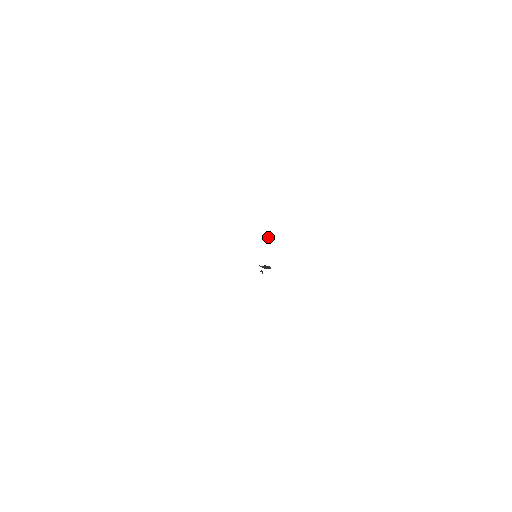
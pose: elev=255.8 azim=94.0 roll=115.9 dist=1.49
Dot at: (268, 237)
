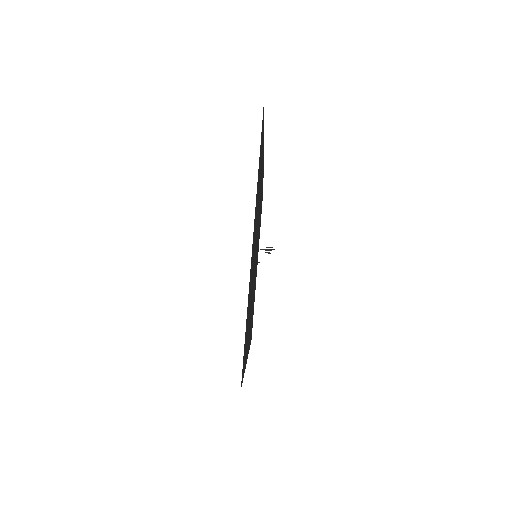
Dot at: occluded
